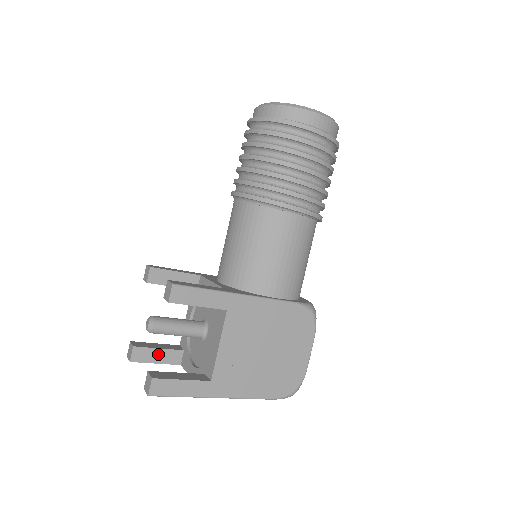
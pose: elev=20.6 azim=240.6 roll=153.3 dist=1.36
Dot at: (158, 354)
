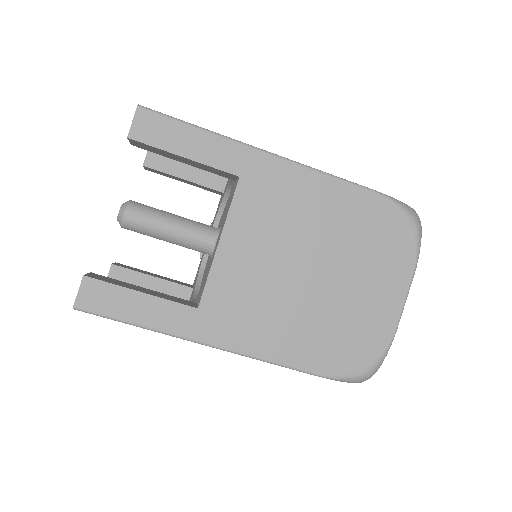
Dot at: (143, 290)
